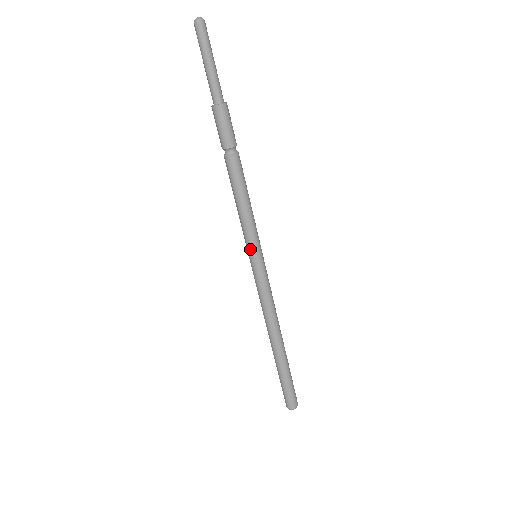
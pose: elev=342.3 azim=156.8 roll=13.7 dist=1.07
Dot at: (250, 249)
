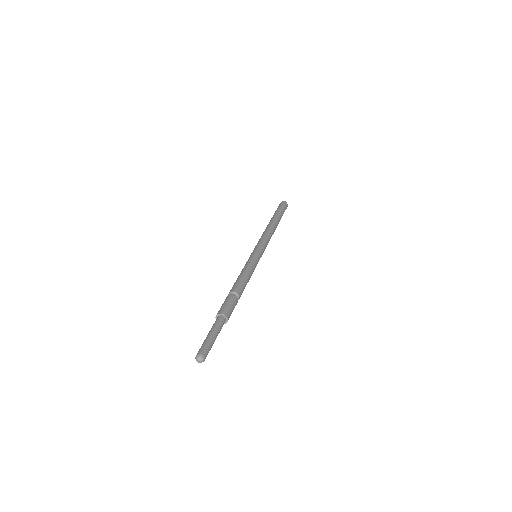
Dot at: occluded
